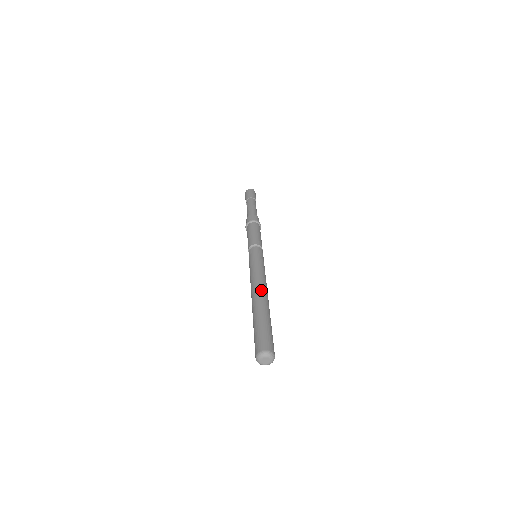
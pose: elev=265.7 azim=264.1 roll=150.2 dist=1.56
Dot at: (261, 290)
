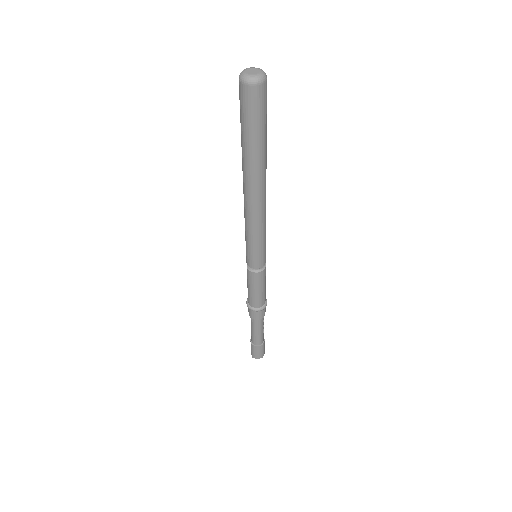
Dot at: occluded
